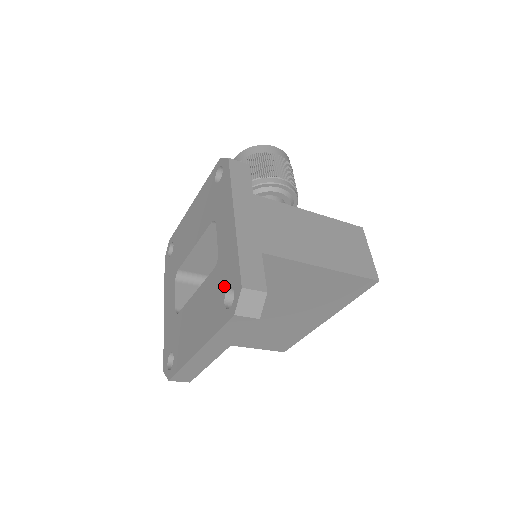
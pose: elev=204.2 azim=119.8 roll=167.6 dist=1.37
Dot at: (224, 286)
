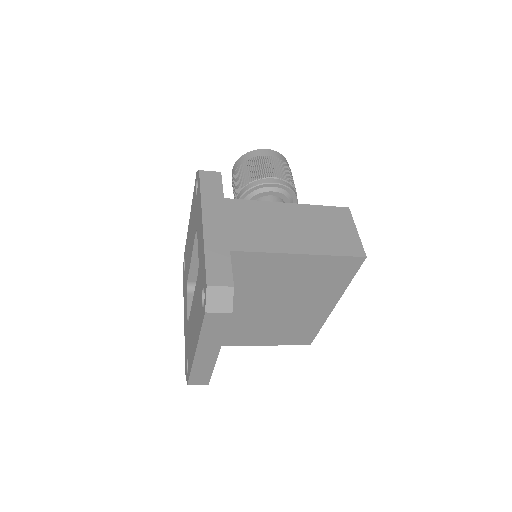
Dot at: (201, 288)
